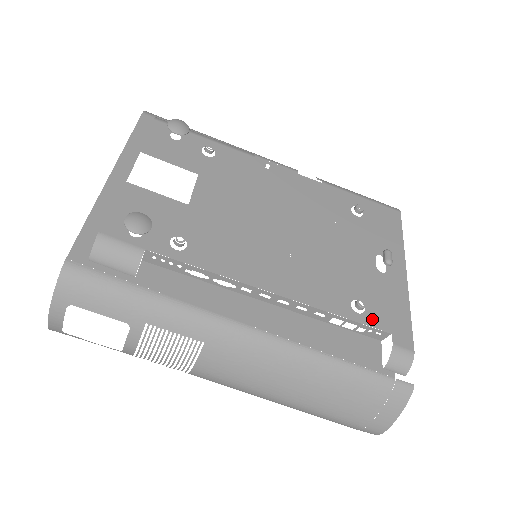
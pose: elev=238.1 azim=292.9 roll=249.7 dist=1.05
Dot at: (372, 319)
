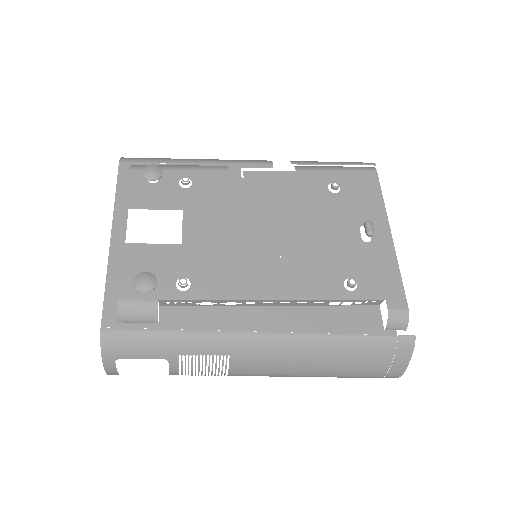
Dot at: (365, 292)
